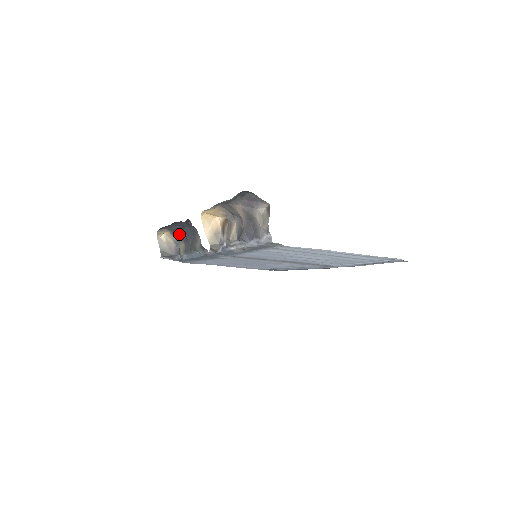
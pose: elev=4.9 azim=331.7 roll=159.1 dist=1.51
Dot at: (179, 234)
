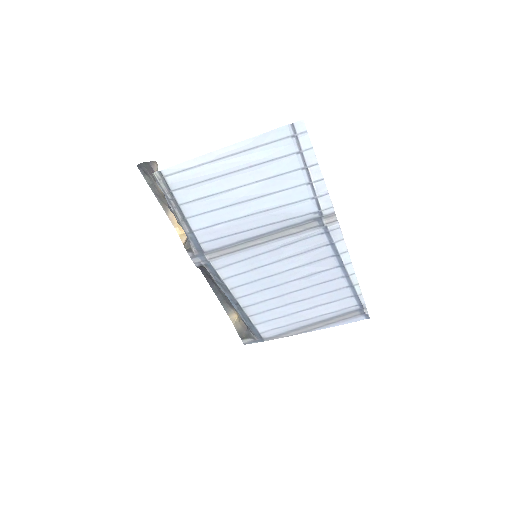
Dot at: occluded
